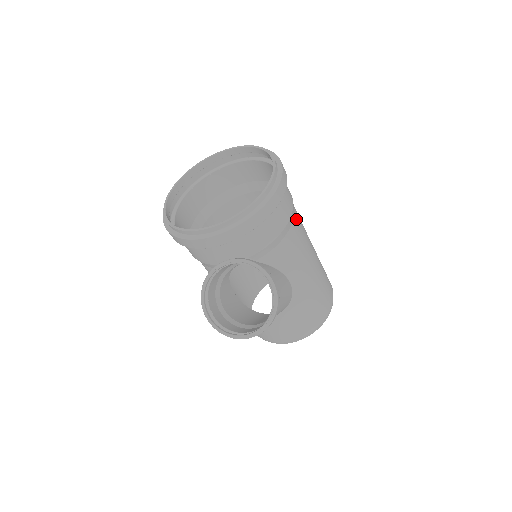
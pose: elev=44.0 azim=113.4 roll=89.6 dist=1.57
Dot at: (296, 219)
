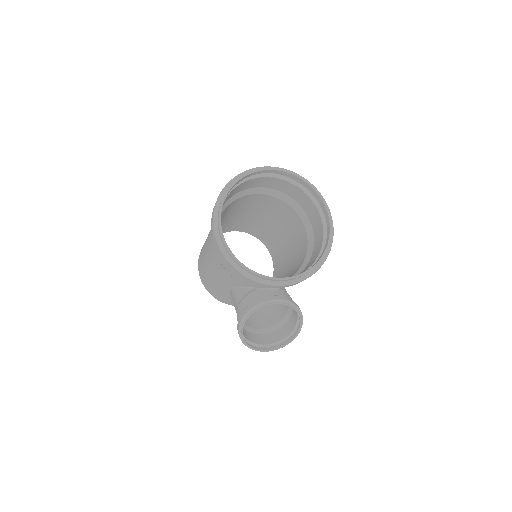
Dot at: occluded
